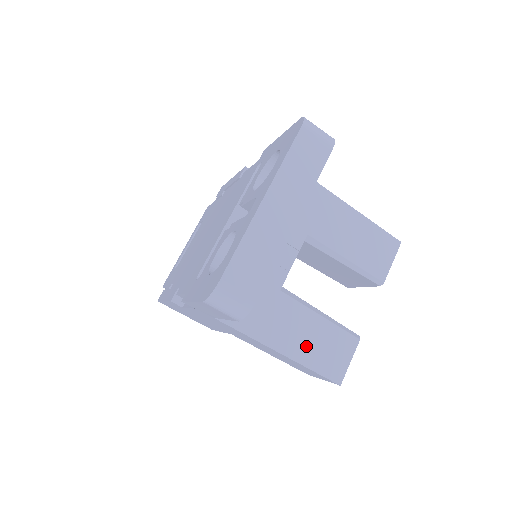
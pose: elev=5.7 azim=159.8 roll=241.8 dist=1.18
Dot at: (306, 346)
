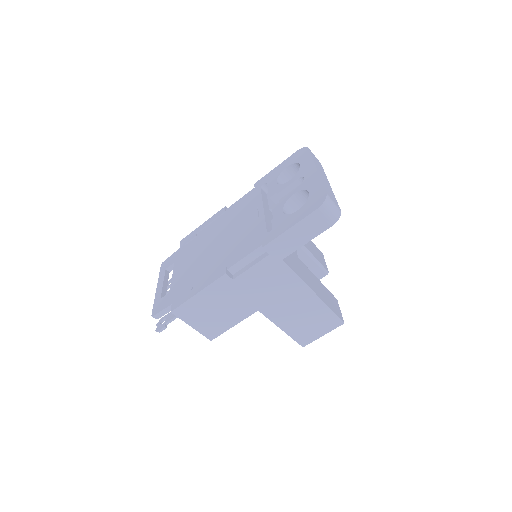
Dot at: (322, 294)
